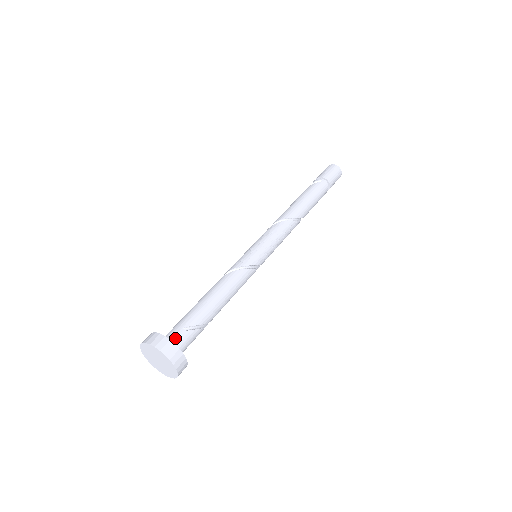
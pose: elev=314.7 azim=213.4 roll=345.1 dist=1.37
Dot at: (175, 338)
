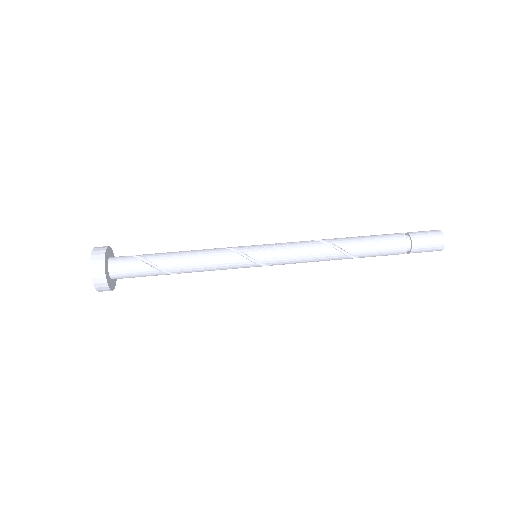
Dot at: occluded
